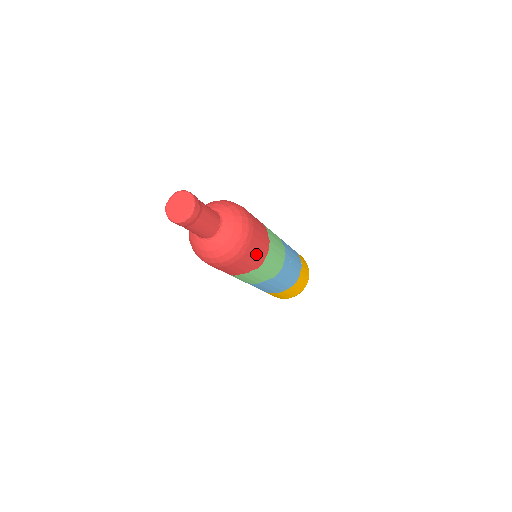
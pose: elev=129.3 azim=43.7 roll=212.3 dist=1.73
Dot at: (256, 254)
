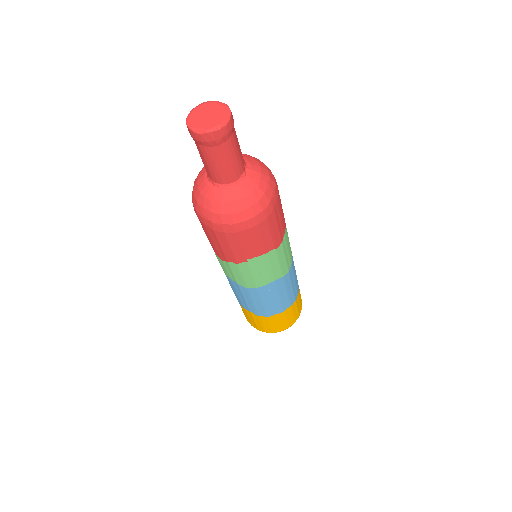
Dot at: (279, 222)
